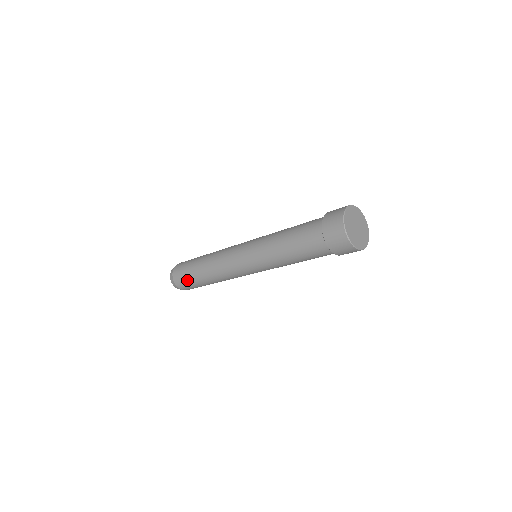
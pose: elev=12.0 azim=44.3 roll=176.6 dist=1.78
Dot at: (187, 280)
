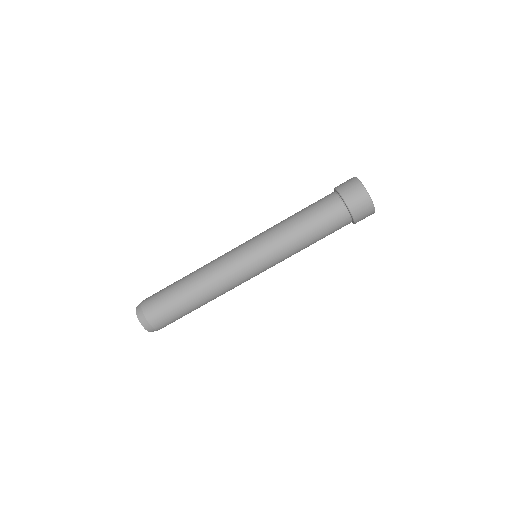
Dot at: (165, 303)
